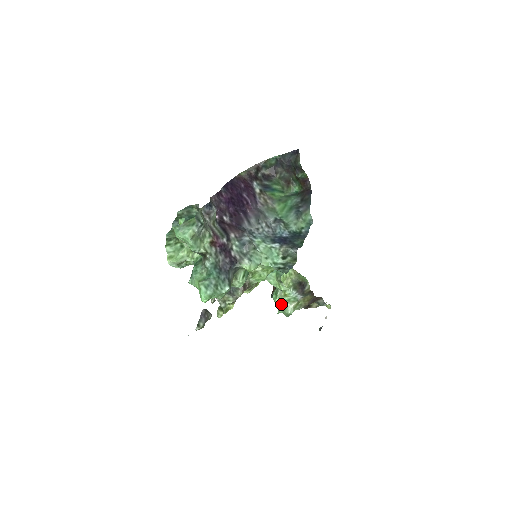
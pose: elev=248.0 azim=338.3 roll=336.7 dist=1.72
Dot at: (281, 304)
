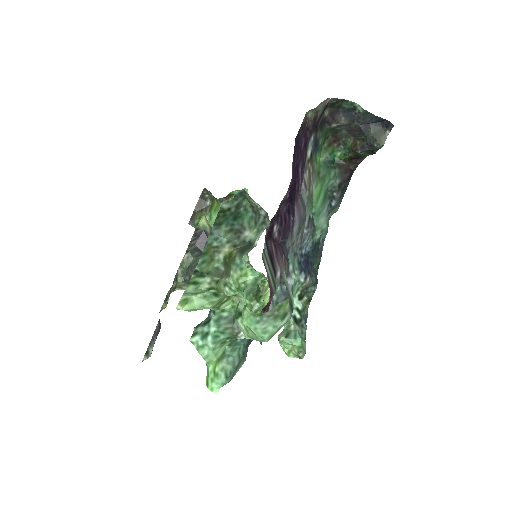
Dot at: occluded
